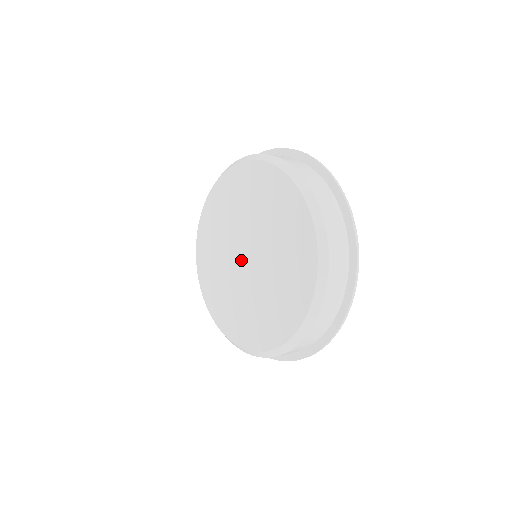
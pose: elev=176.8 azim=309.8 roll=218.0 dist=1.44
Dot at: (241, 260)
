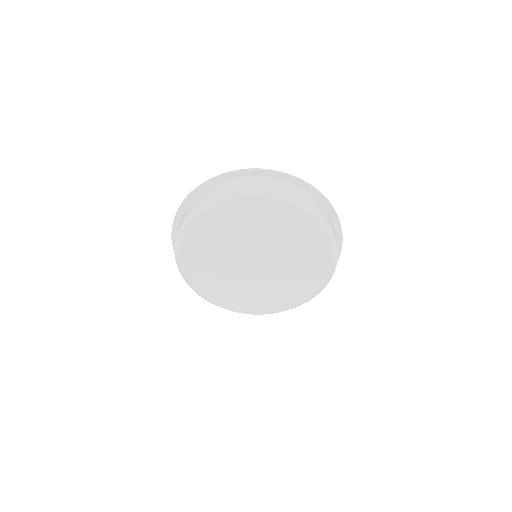
Dot at: (249, 265)
